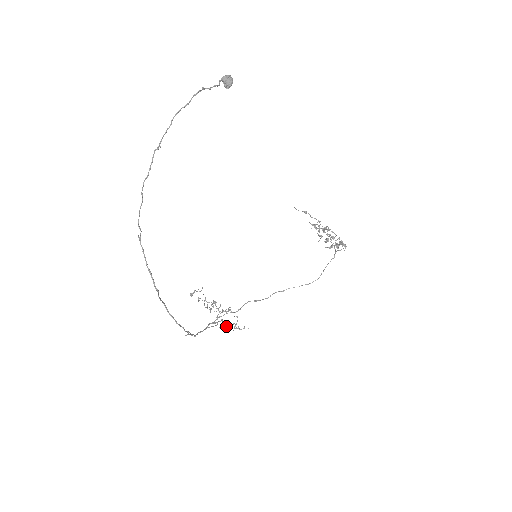
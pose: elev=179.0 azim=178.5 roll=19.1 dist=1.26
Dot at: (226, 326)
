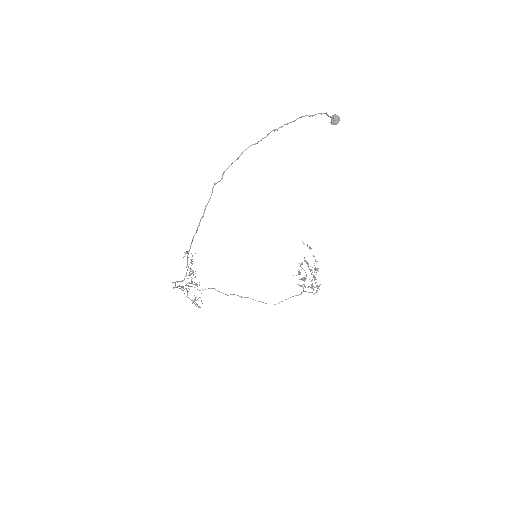
Dot at: occluded
